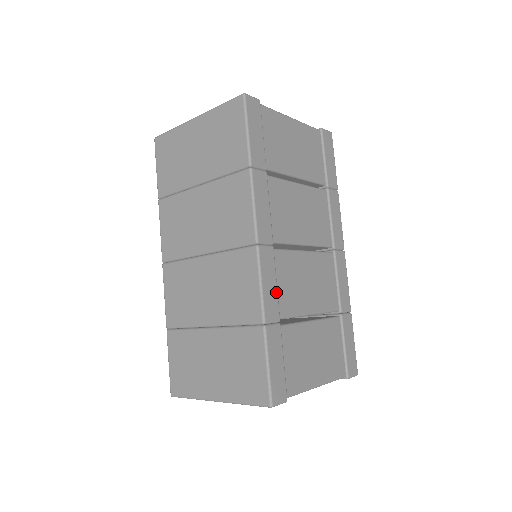
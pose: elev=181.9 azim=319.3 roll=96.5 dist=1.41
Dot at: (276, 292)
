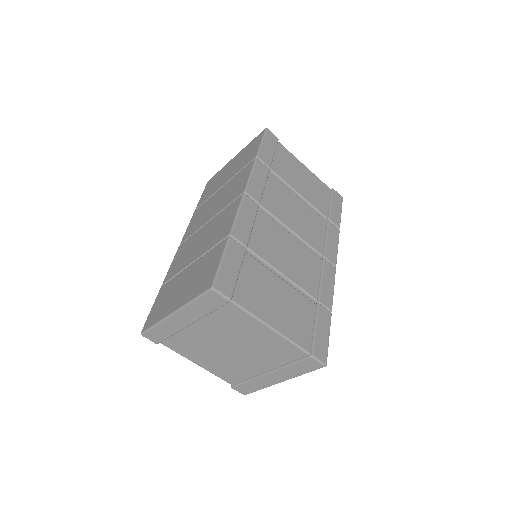
Dot at: (250, 229)
